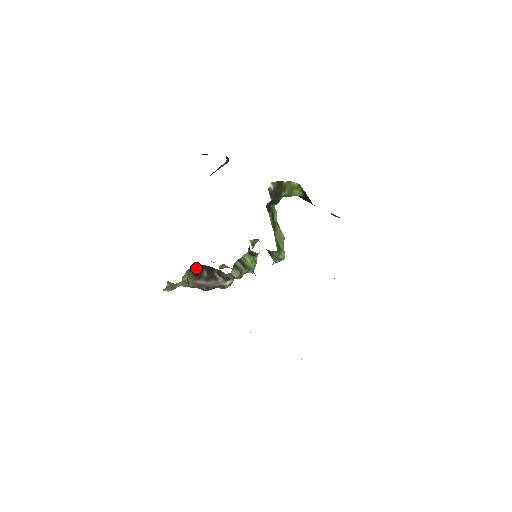
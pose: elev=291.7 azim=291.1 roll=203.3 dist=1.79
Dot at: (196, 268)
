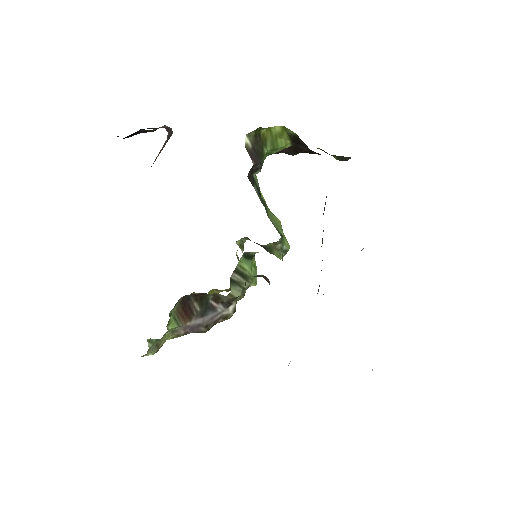
Dot at: (182, 303)
